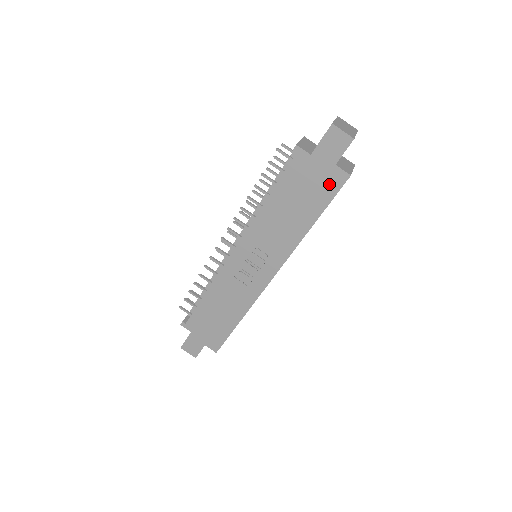
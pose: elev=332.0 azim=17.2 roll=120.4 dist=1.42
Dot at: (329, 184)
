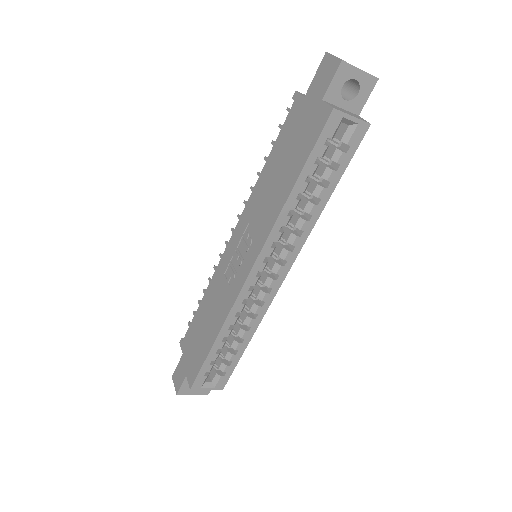
Dot at: (313, 127)
